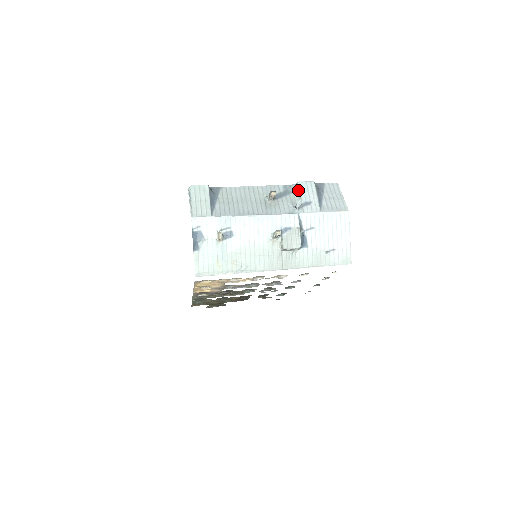
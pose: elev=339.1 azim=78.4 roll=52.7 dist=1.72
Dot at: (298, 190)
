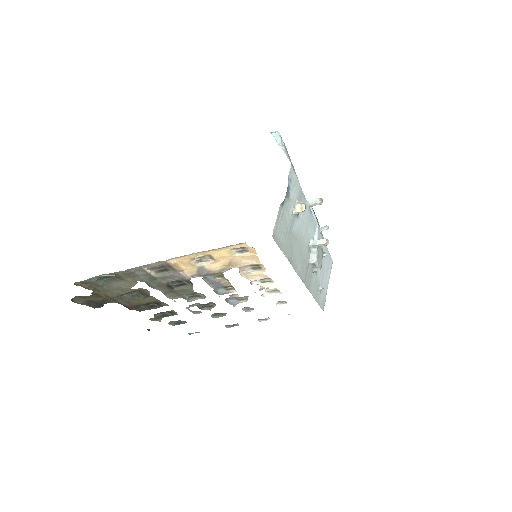
Dot at: (313, 214)
